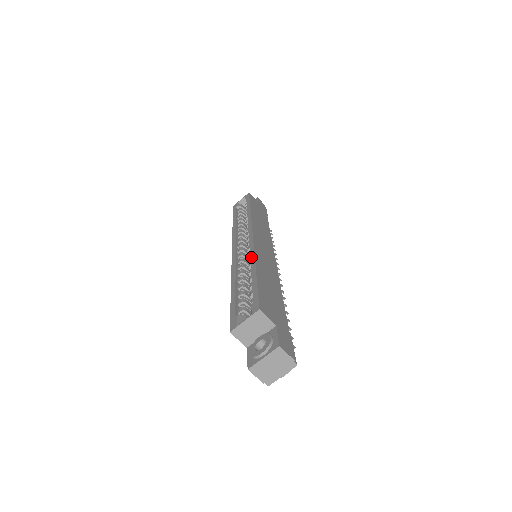
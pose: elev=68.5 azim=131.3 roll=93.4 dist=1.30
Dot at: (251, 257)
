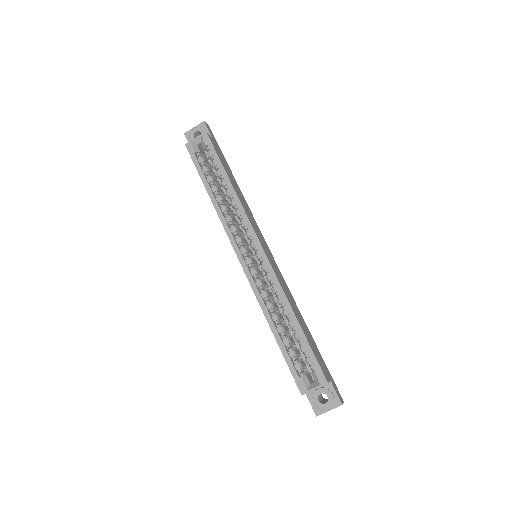
Dot at: (281, 295)
